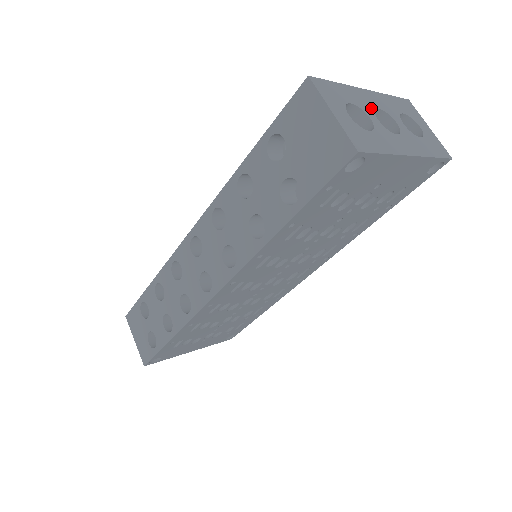
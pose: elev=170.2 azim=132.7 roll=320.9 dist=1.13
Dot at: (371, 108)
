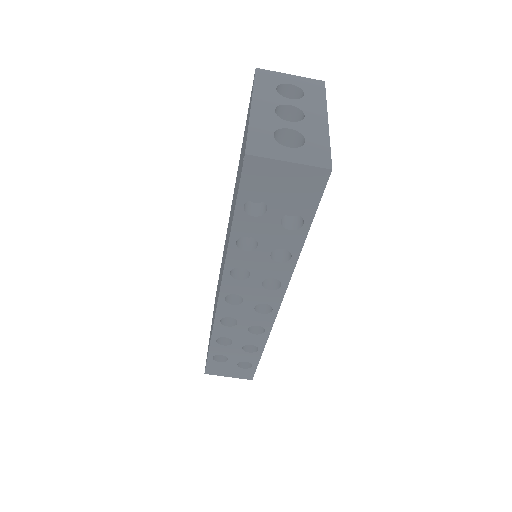
Dot at: (276, 118)
